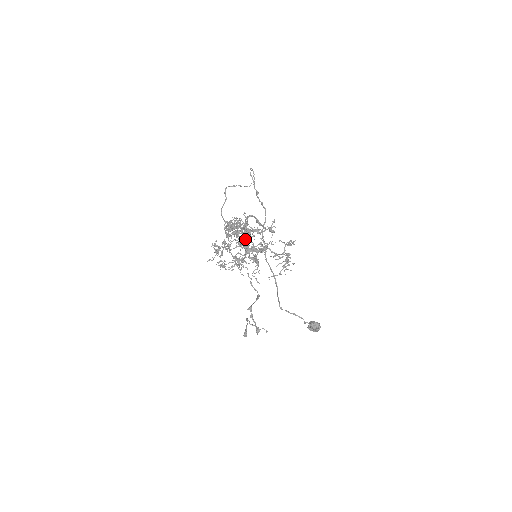
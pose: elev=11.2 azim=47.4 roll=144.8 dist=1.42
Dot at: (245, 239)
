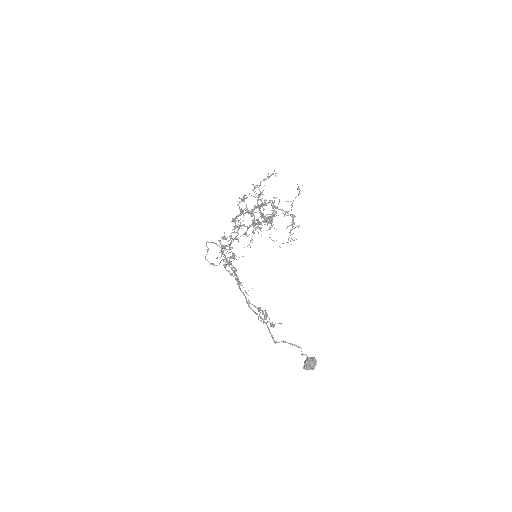
Dot at: occluded
